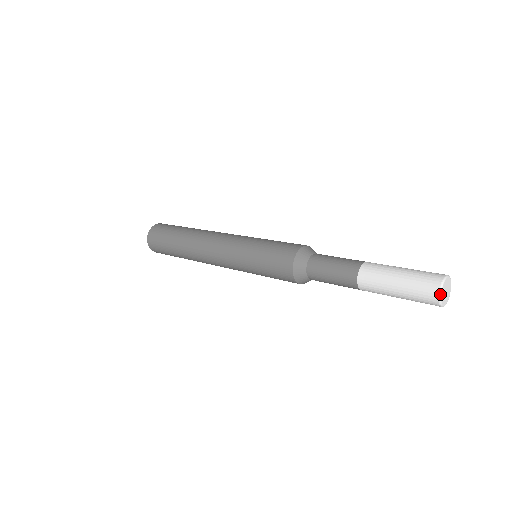
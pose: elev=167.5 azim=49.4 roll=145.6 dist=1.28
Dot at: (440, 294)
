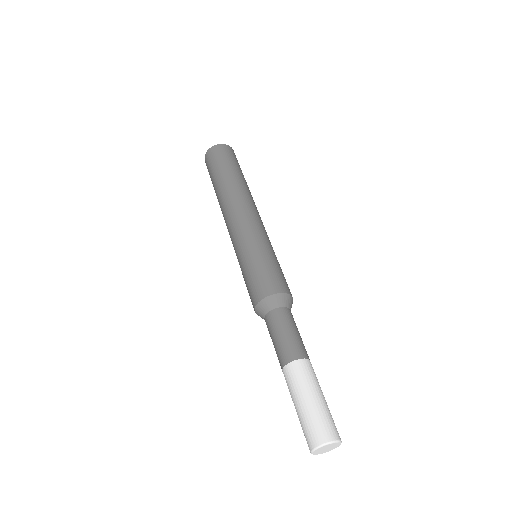
Dot at: (315, 454)
